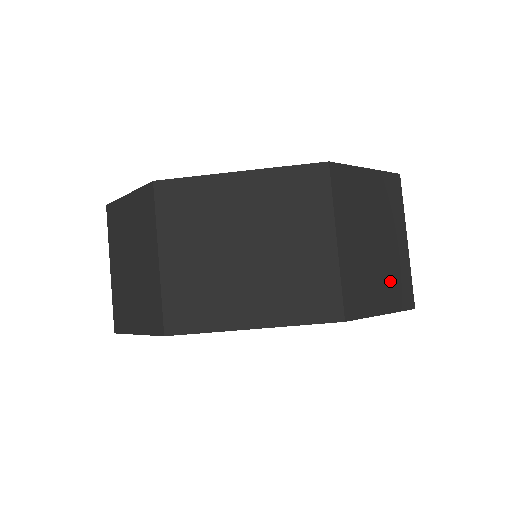
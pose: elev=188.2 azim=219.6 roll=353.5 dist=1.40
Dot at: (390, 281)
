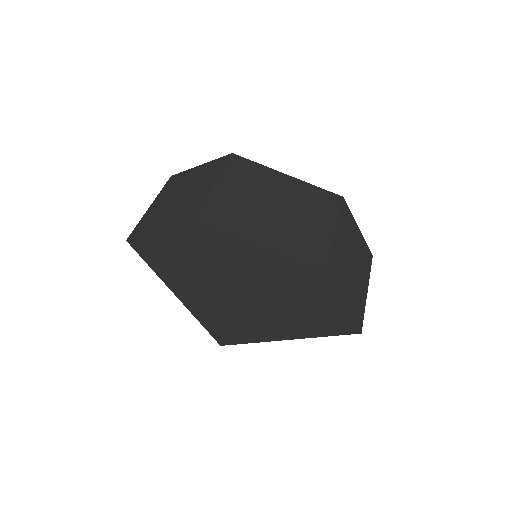
Dot at: (353, 295)
